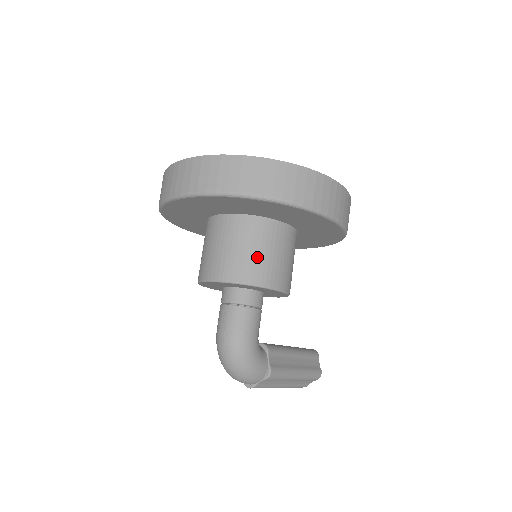
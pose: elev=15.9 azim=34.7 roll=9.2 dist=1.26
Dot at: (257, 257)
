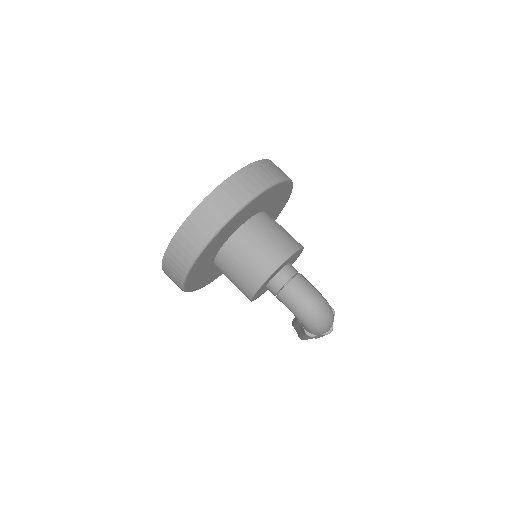
Dot at: (283, 234)
